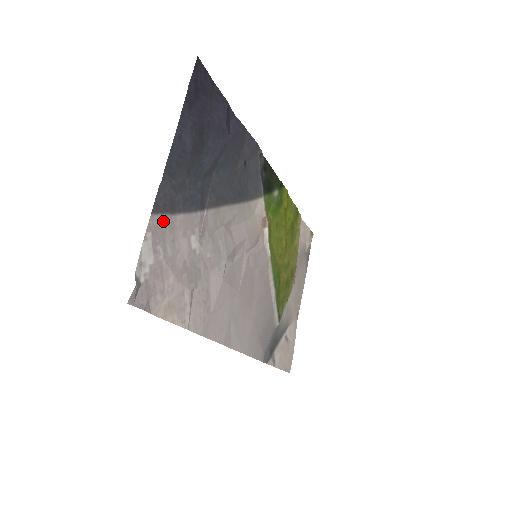
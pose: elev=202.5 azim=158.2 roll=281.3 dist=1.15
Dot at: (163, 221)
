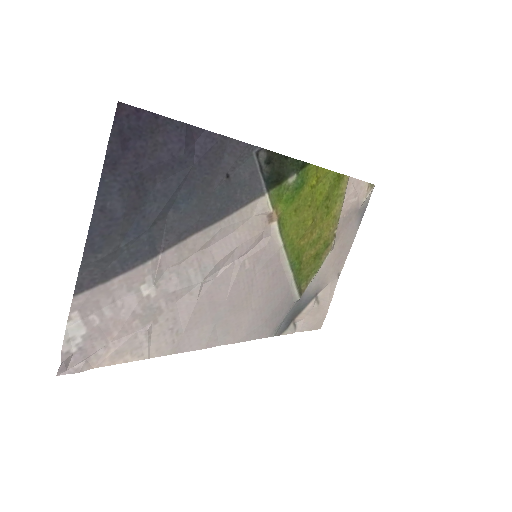
Dot at: (93, 294)
